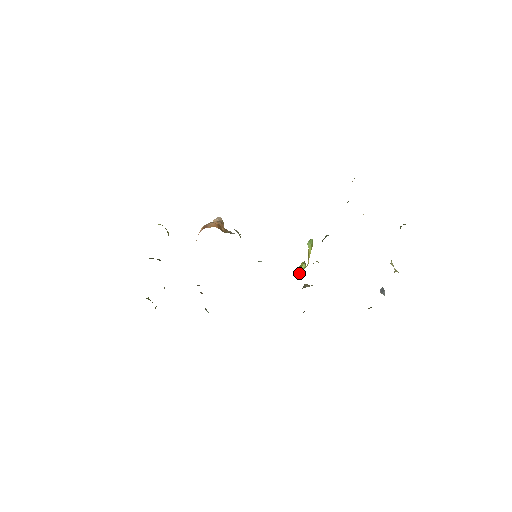
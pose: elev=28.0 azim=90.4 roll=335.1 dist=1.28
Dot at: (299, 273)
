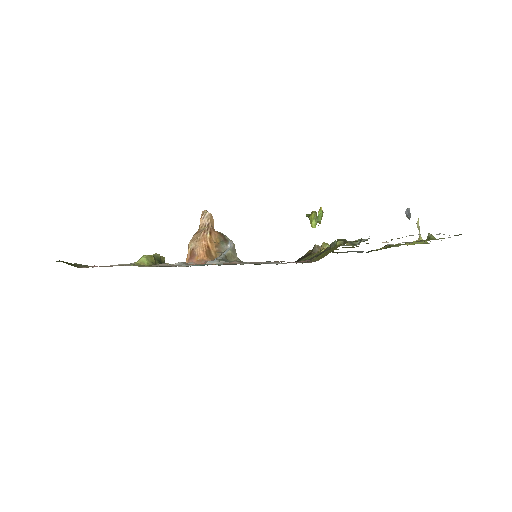
Dot at: occluded
